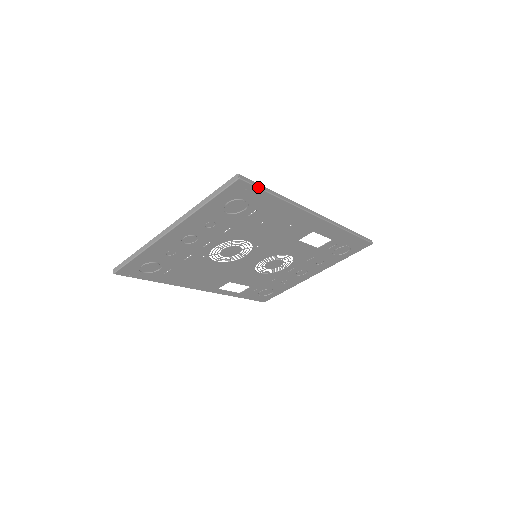
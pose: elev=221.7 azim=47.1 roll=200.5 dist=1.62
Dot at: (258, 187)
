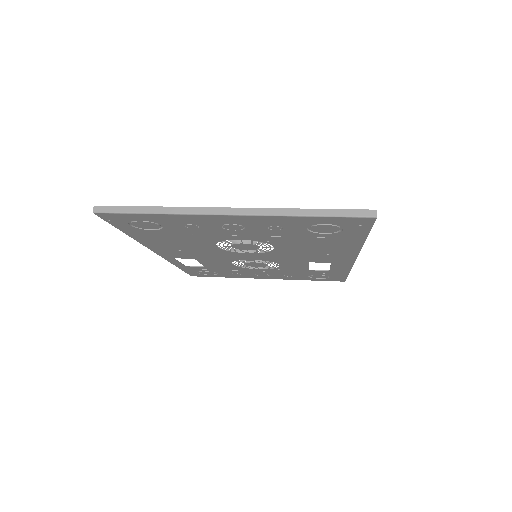
Dot at: (371, 228)
